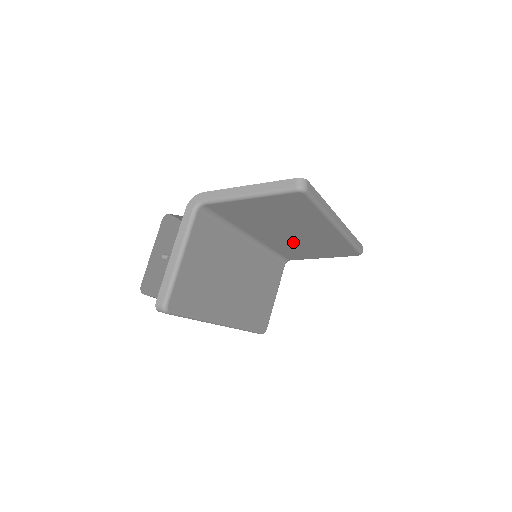
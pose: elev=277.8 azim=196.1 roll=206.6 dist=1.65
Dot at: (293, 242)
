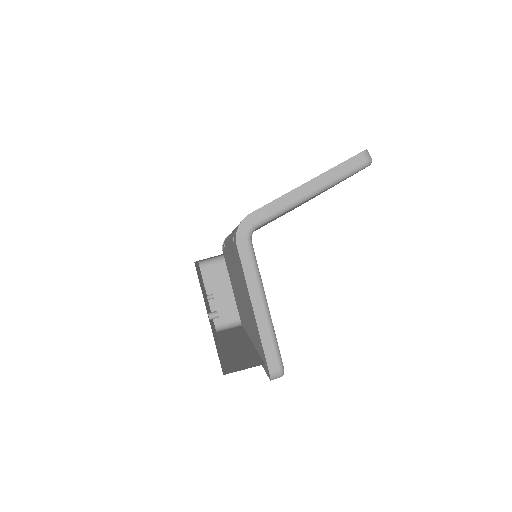
Dot at: occluded
